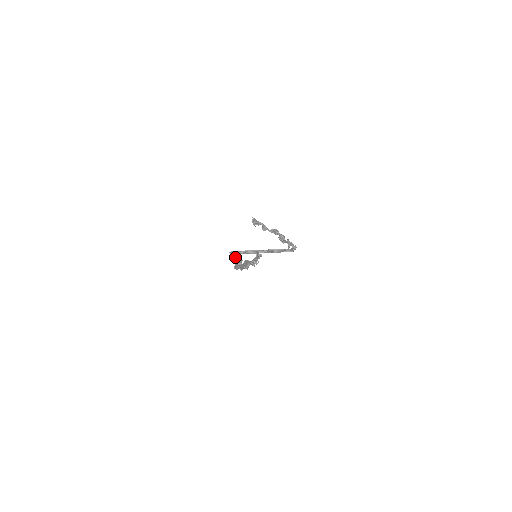
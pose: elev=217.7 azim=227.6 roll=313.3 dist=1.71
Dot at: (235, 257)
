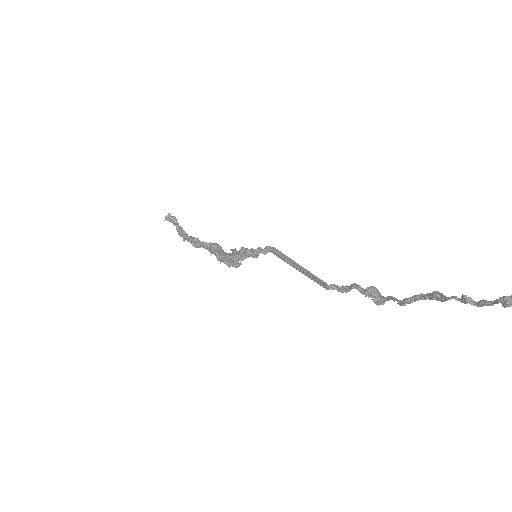
Dot at: (251, 249)
